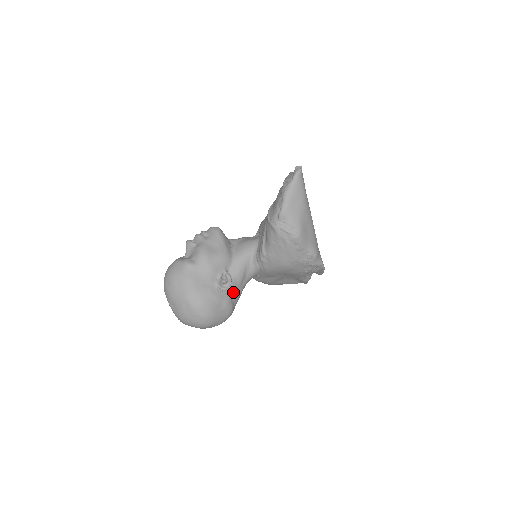
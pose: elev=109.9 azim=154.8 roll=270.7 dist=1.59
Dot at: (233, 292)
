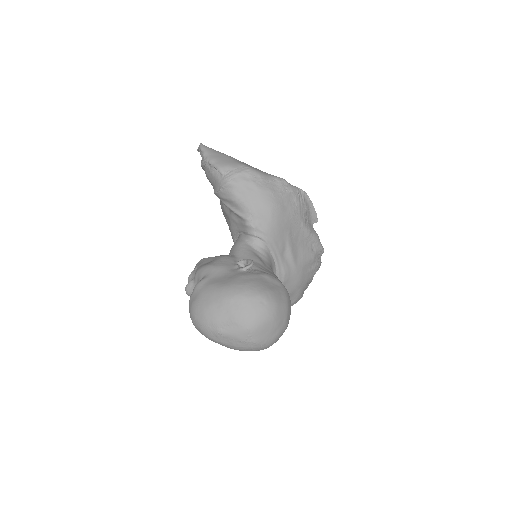
Dot at: (264, 270)
